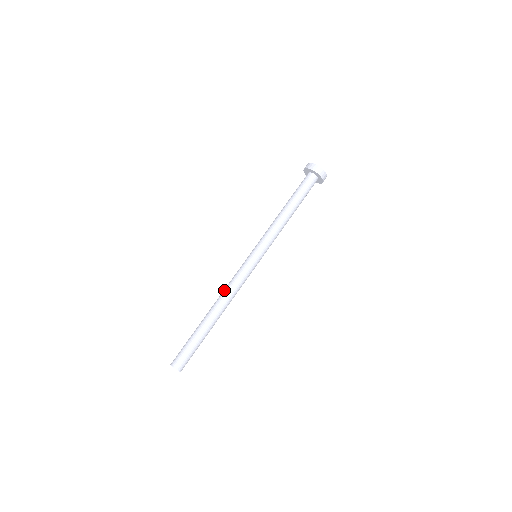
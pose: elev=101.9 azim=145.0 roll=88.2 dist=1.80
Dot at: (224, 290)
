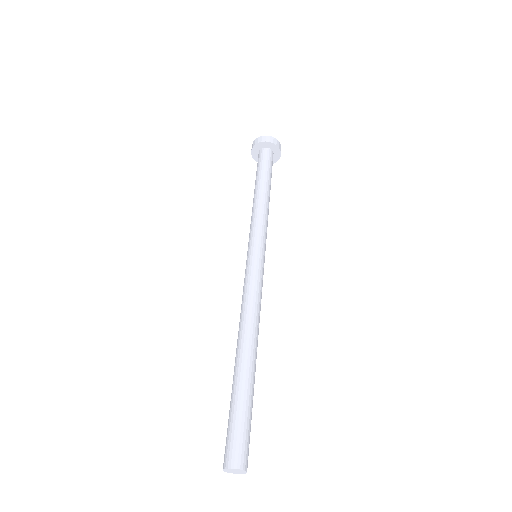
Dot at: occluded
